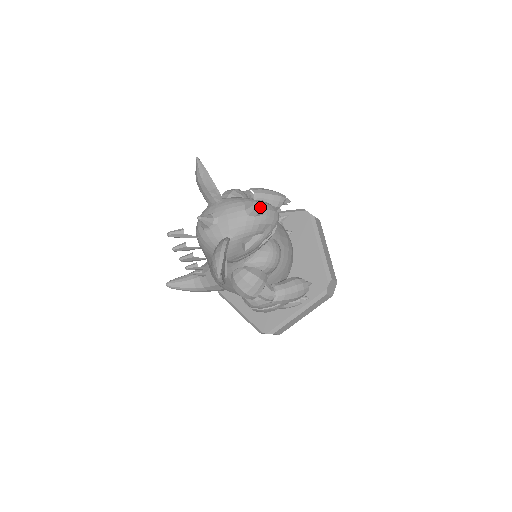
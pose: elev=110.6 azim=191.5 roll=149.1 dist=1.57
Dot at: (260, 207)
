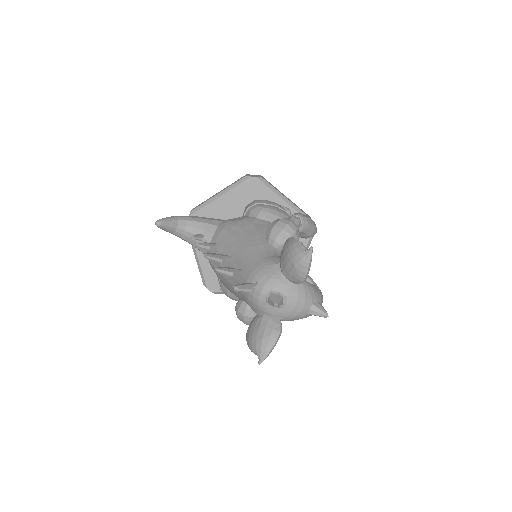
Dot at: occluded
